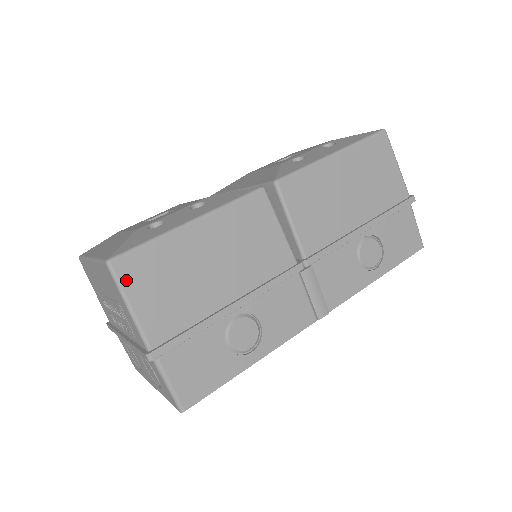
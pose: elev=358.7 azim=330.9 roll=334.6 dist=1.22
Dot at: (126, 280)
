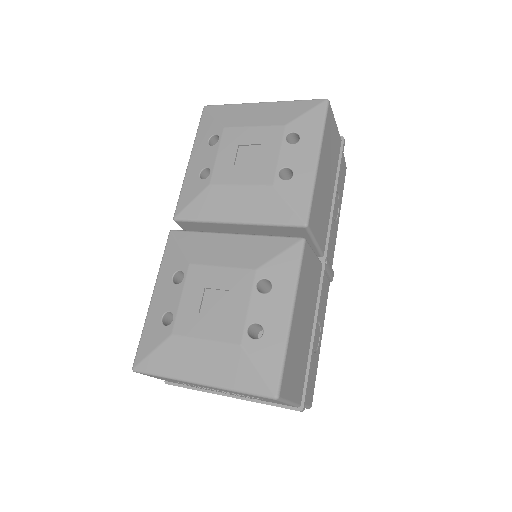
Dot at: (286, 394)
